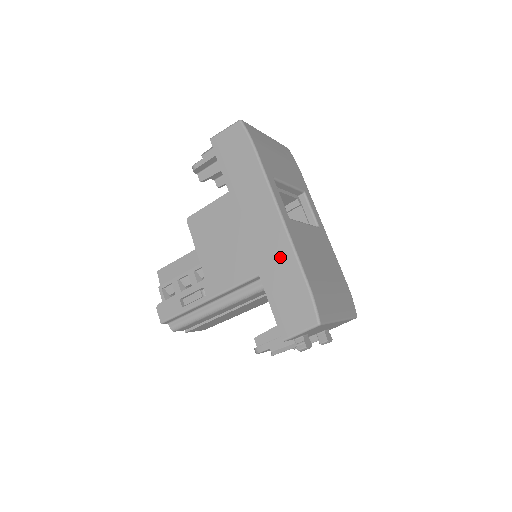
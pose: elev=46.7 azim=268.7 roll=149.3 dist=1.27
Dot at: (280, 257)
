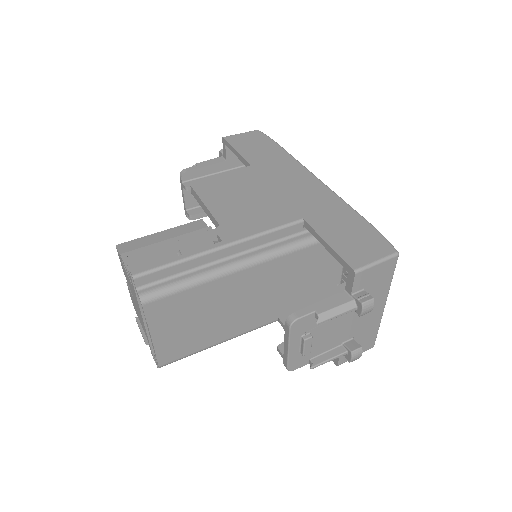
Dot at: (328, 205)
